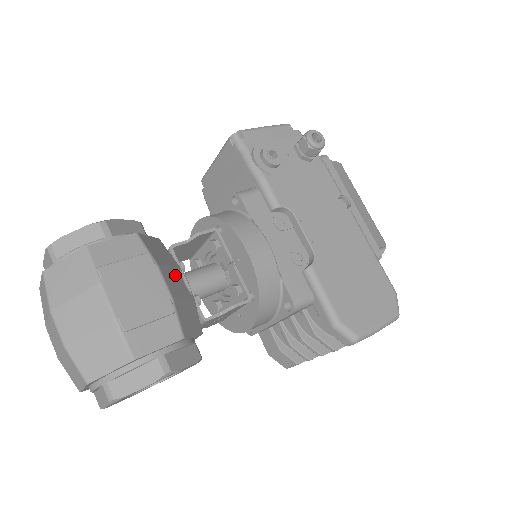
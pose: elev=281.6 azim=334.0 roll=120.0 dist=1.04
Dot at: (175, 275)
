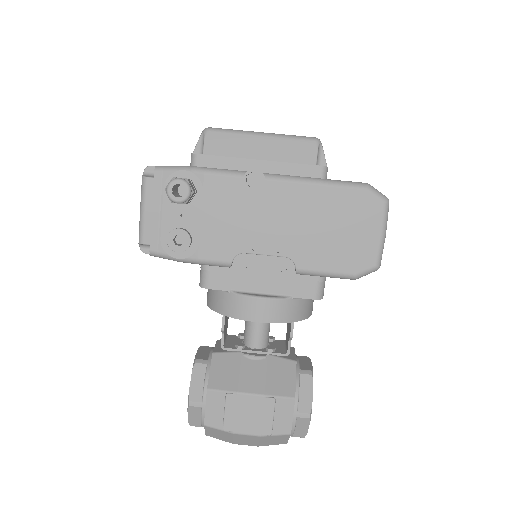
Dot at: (247, 370)
